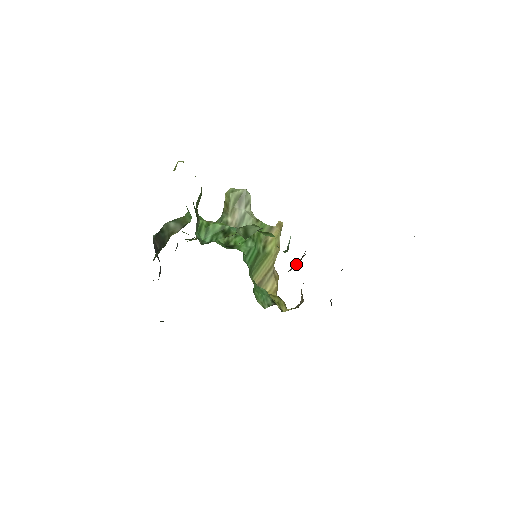
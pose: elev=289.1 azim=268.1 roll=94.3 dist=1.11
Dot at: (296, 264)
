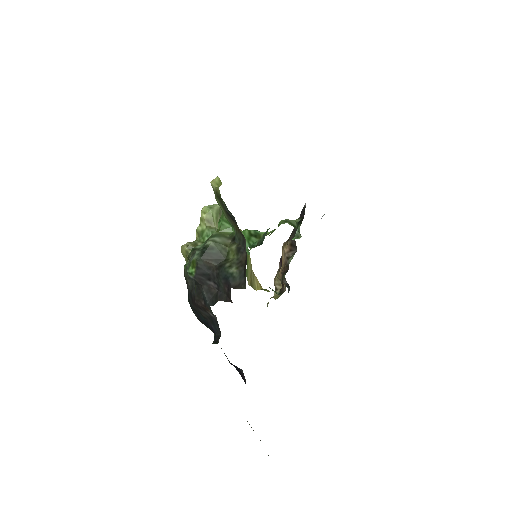
Dot at: (288, 252)
